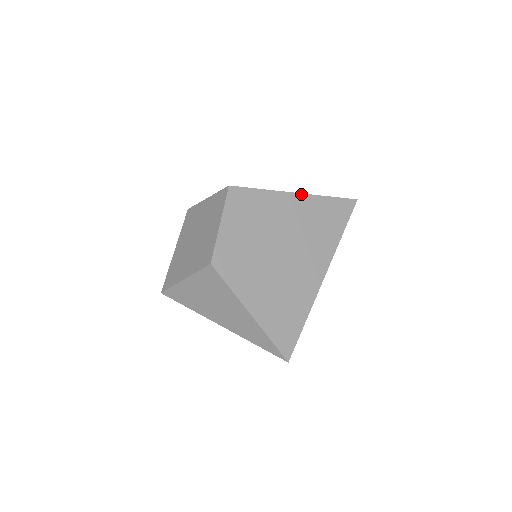
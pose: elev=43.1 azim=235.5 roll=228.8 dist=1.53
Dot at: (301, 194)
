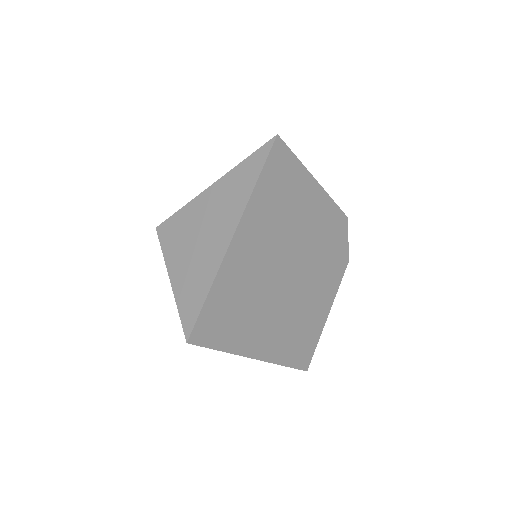
Dot at: occluded
